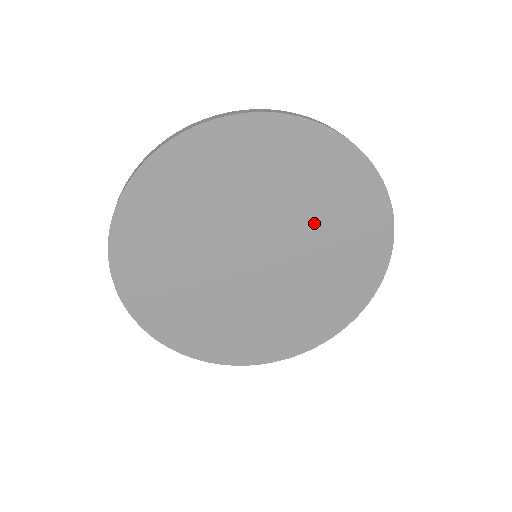
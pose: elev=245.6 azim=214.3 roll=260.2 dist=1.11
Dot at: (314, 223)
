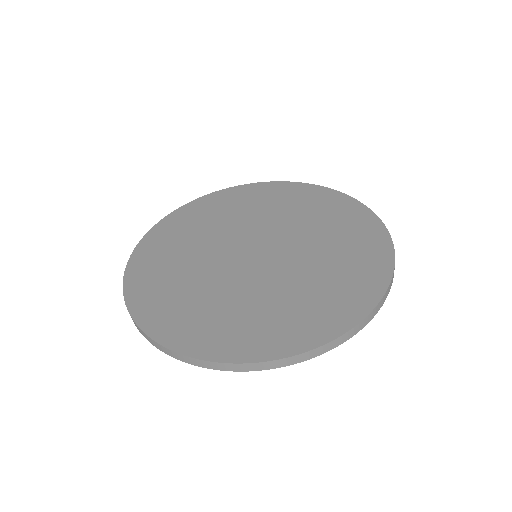
Dot at: (318, 254)
